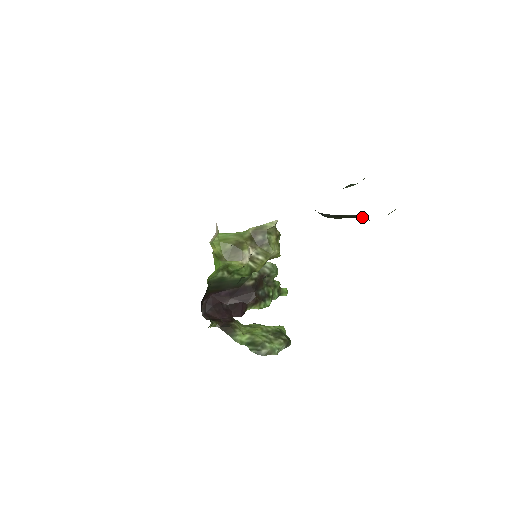
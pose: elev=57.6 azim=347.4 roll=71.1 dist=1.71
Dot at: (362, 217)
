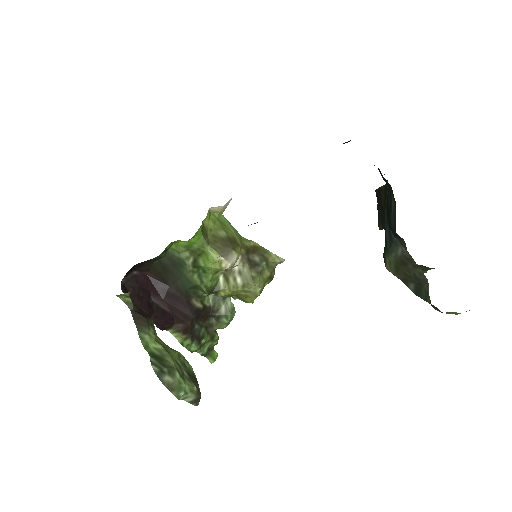
Dot at: (428, 287)
